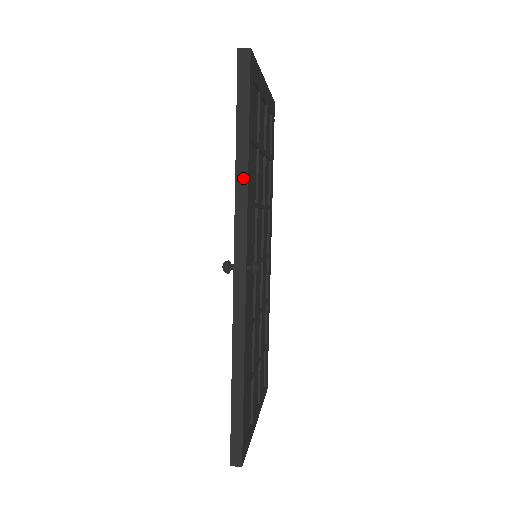
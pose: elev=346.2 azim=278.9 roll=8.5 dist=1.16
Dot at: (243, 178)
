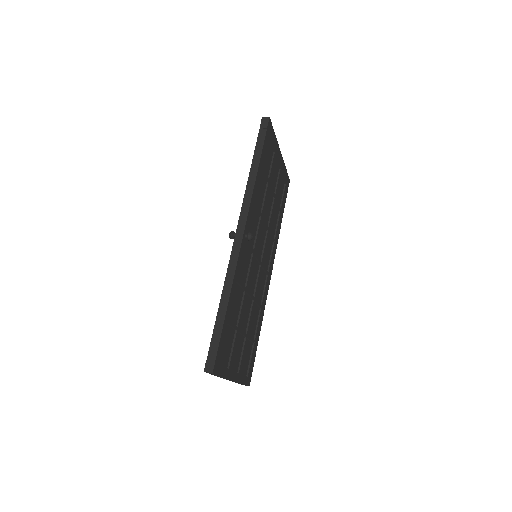
Dot at: (252, 182)
